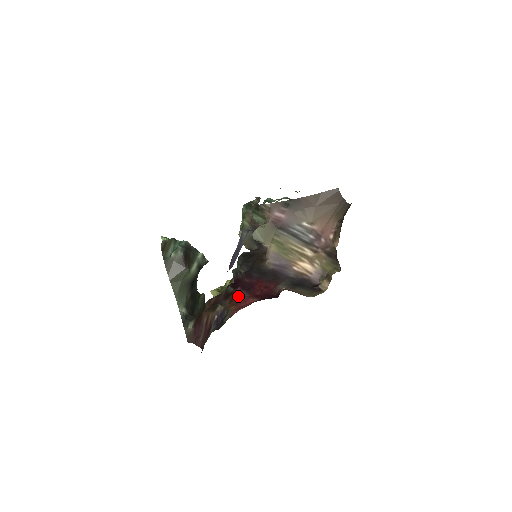
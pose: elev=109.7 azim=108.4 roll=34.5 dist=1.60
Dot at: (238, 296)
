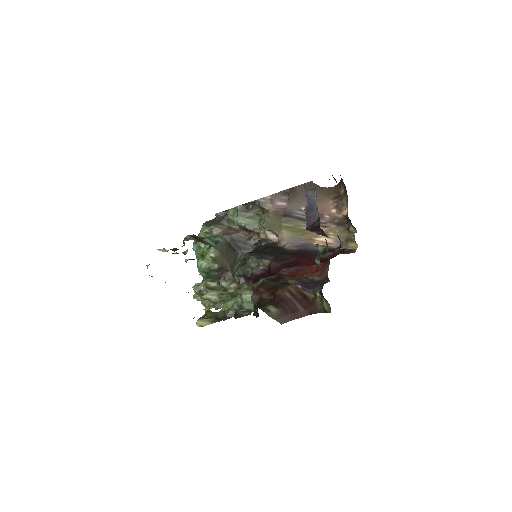
Dot at: (294, 271)
